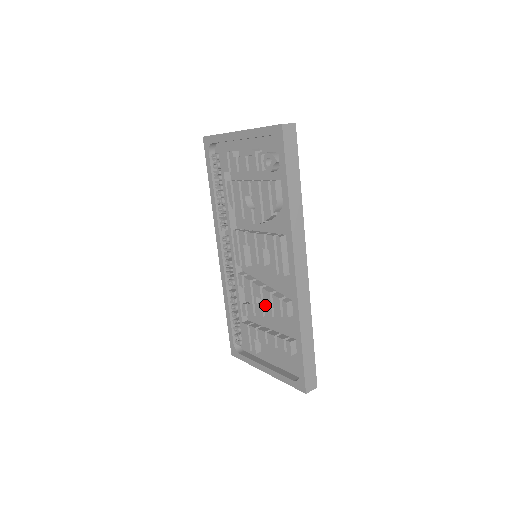
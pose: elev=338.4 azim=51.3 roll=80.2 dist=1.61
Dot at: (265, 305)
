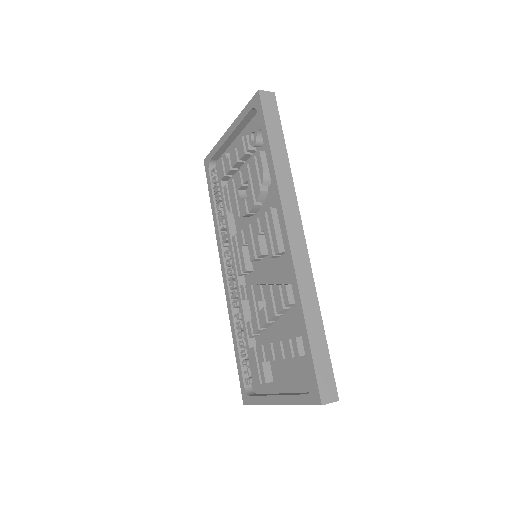
Dot at: (267, 305)
